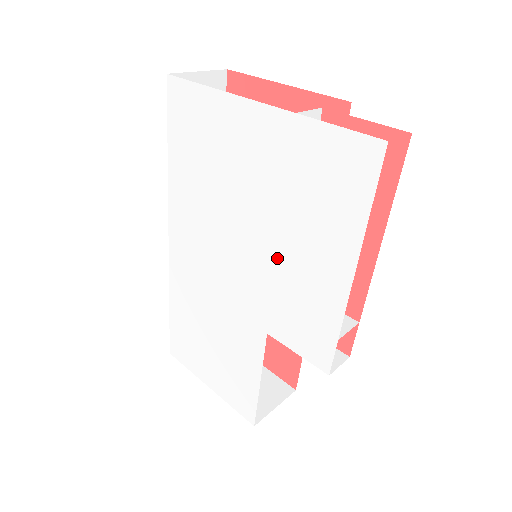
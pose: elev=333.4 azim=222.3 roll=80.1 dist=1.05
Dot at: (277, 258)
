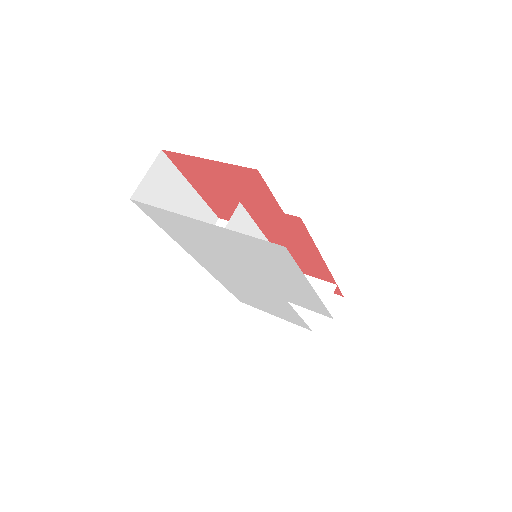
Dot at: (267, 277)
